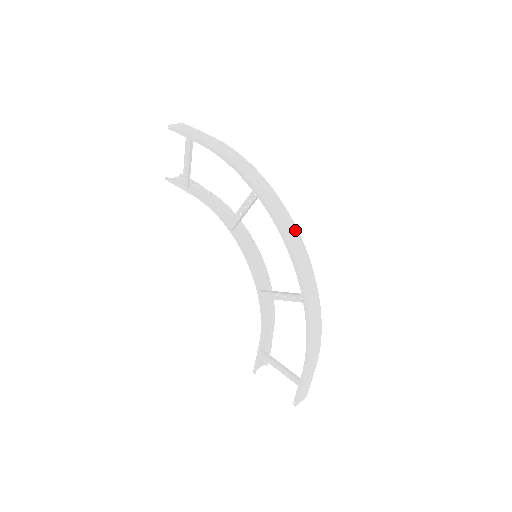
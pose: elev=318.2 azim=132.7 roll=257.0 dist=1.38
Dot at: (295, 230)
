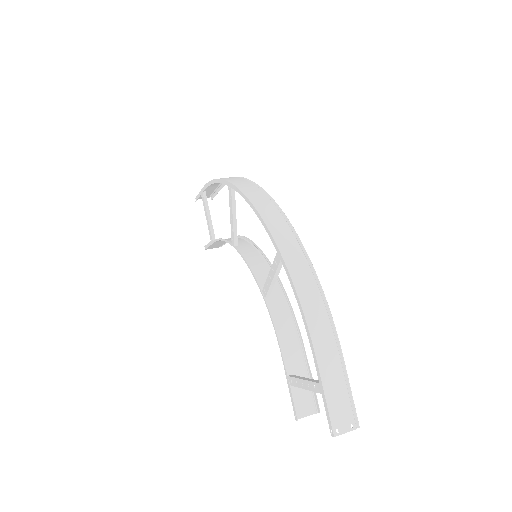
Dot at: (266, 196)
